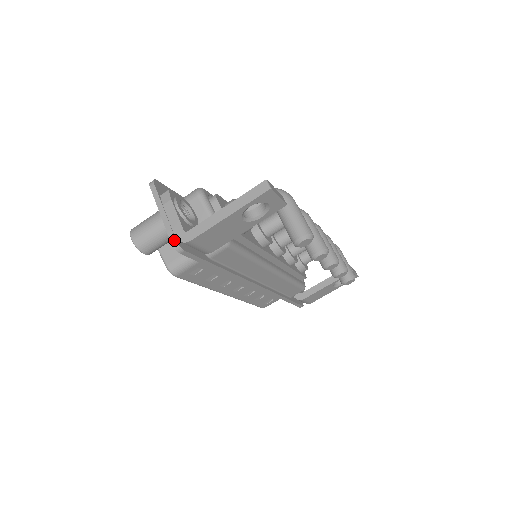
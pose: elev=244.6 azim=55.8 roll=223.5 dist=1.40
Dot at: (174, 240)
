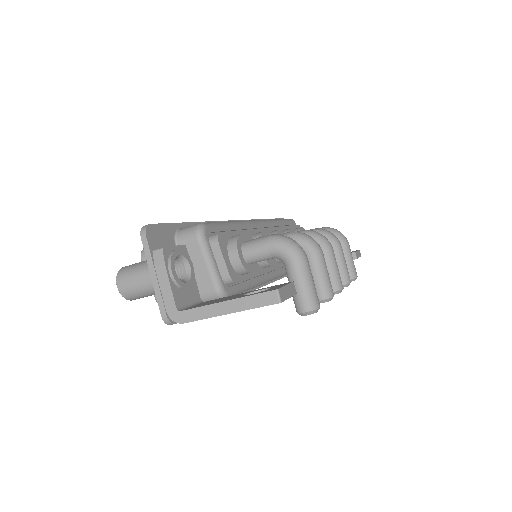
Dot at: (165, 315)
